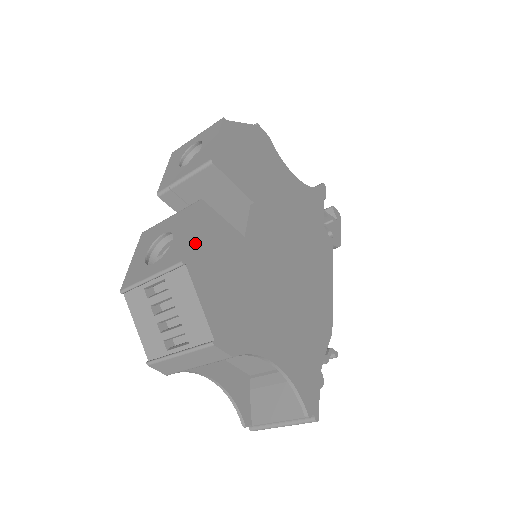
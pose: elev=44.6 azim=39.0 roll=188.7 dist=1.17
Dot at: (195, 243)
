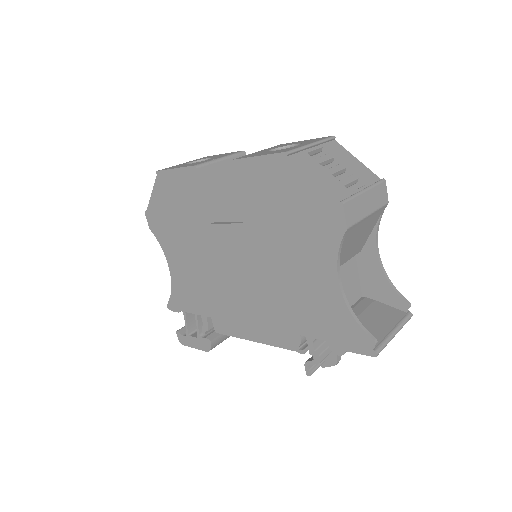
Dot at: occluded
